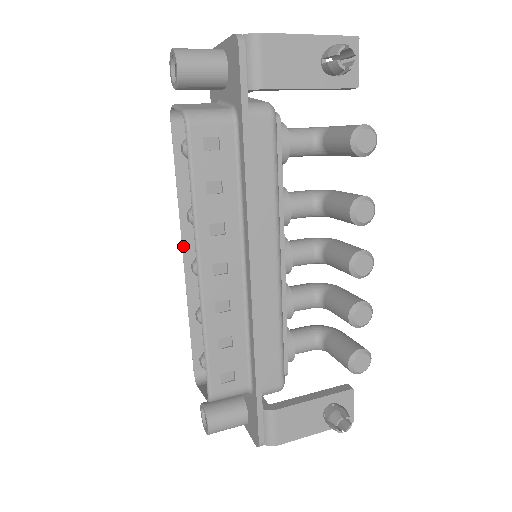
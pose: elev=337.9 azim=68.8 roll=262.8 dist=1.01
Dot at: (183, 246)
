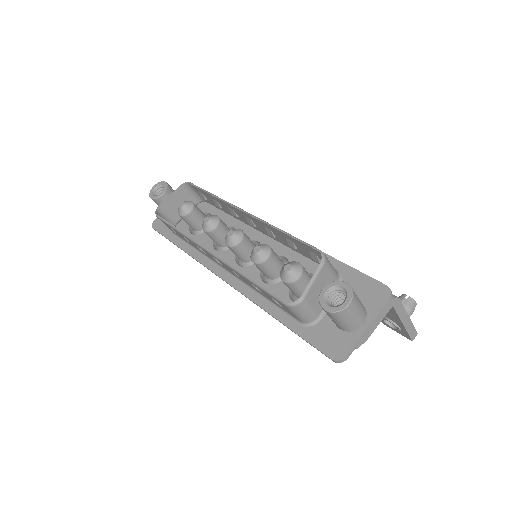
Dot at: (206, 248)
